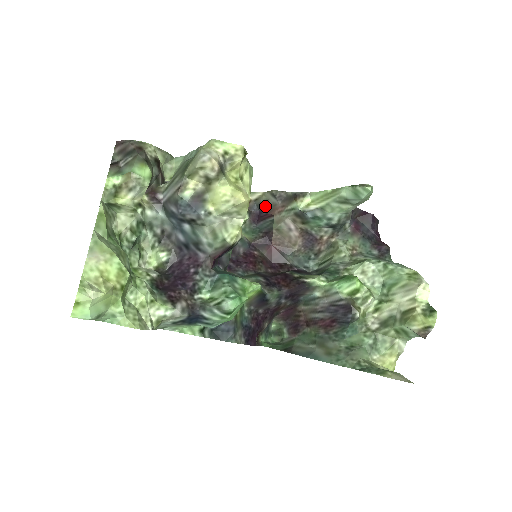
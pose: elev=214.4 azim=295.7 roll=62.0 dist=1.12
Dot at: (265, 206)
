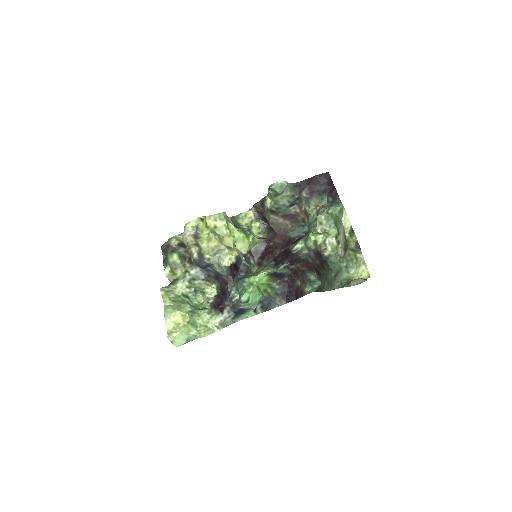
Dot at: (260, 213)
